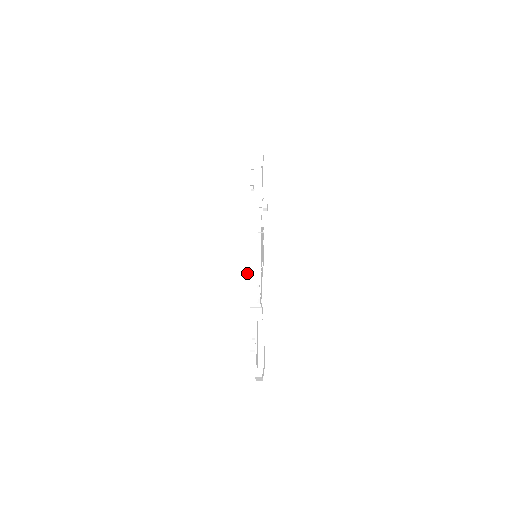
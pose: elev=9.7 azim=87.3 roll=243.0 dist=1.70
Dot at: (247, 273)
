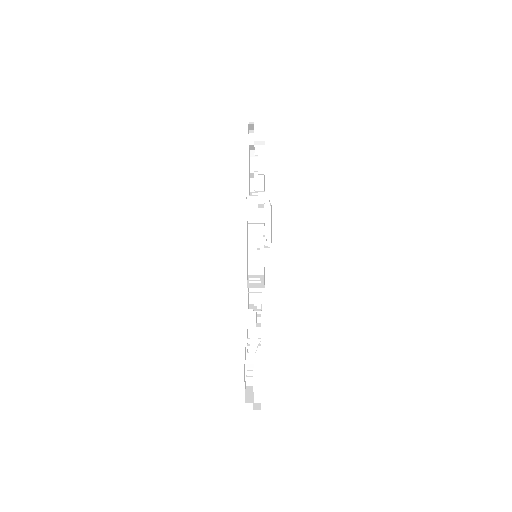
Dot at: occluded
